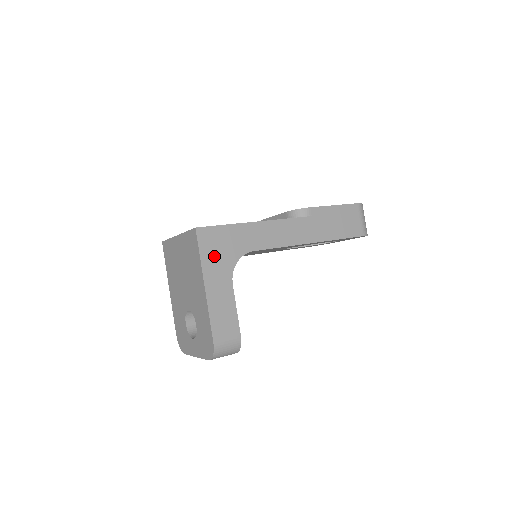
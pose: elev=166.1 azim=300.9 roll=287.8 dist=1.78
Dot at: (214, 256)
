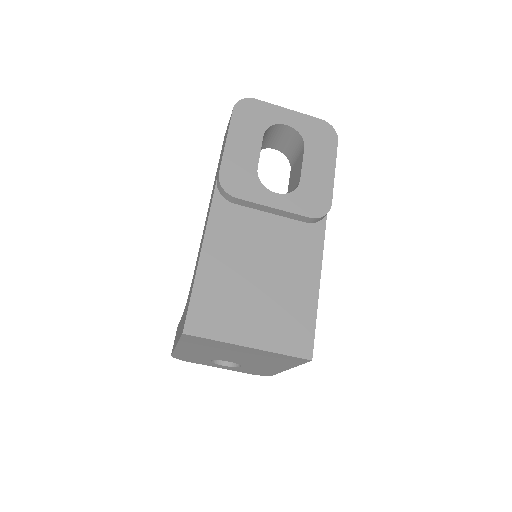
Dot at: occluded
